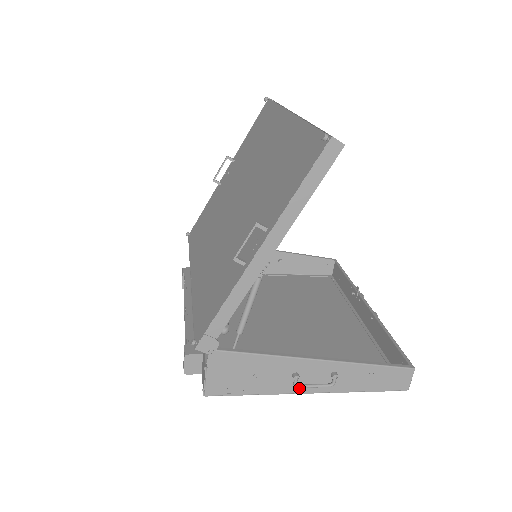
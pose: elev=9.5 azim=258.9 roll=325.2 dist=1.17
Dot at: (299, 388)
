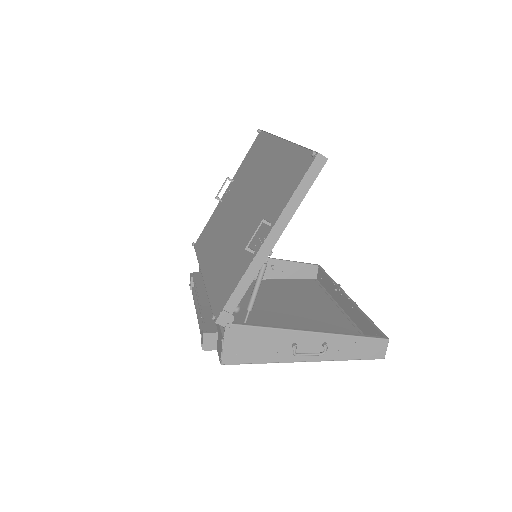
Dot at: (297, 357)
